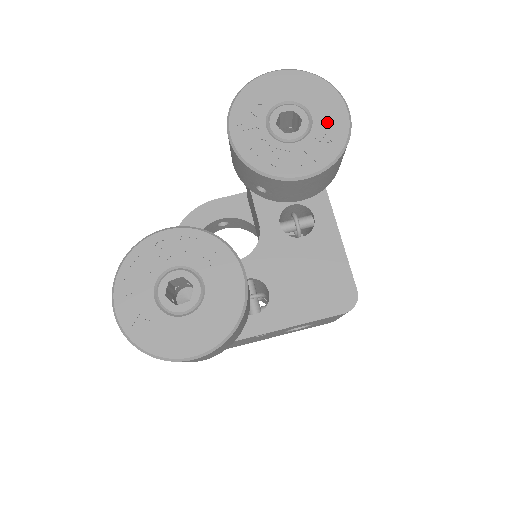
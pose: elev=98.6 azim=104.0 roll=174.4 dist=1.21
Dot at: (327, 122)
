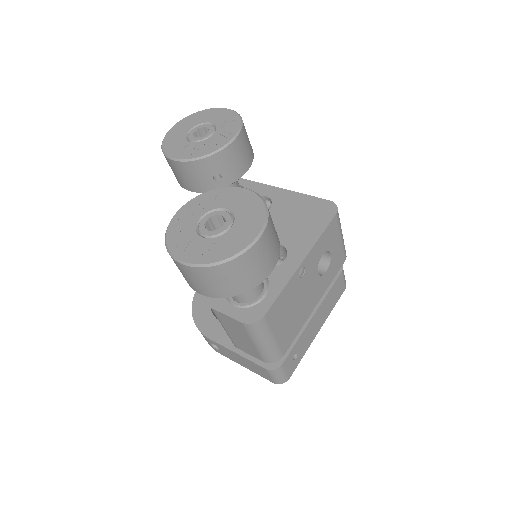
Dot at: (221, 118)
